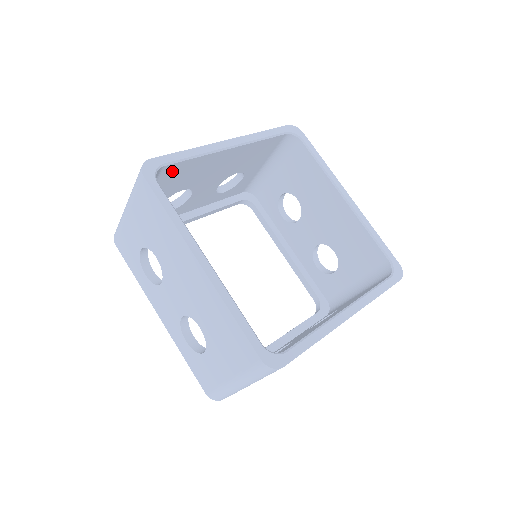
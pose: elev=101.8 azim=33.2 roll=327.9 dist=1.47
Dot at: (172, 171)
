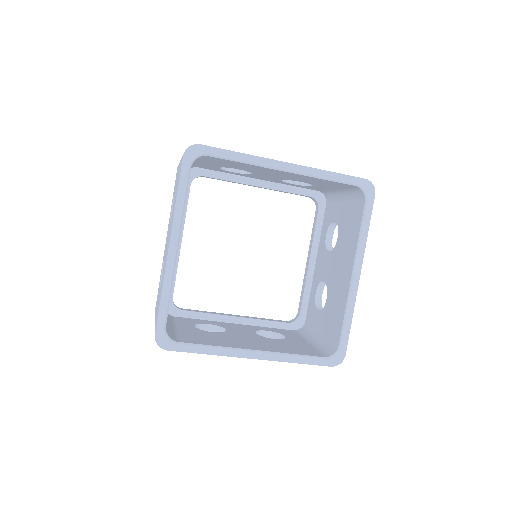
Dot at: (220, 160)
